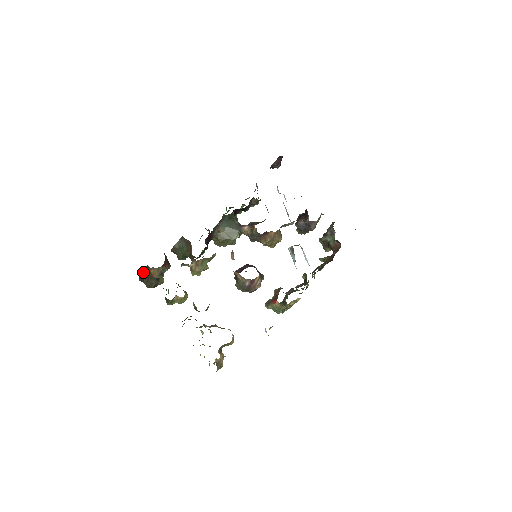
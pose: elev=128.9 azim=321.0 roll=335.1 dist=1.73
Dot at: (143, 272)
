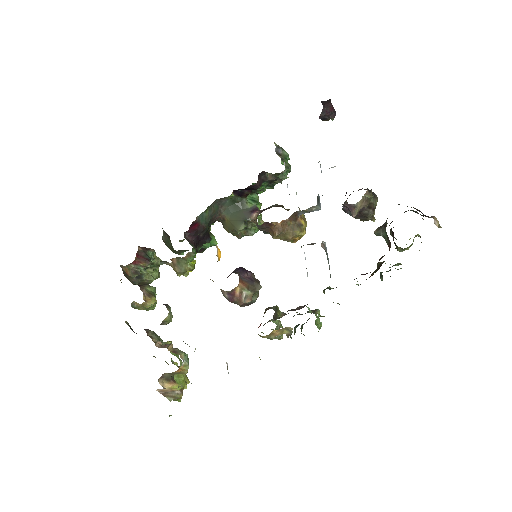
Dot at: occluded
